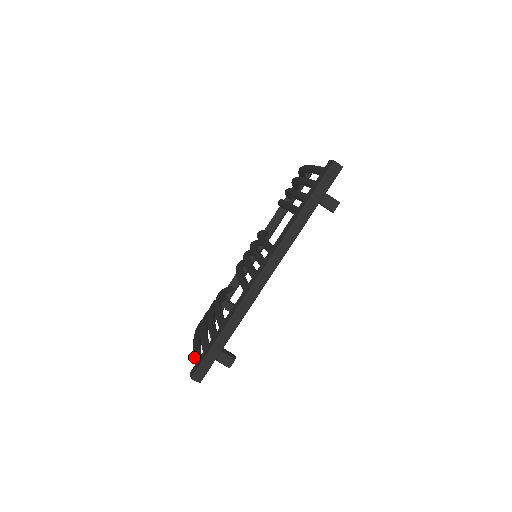
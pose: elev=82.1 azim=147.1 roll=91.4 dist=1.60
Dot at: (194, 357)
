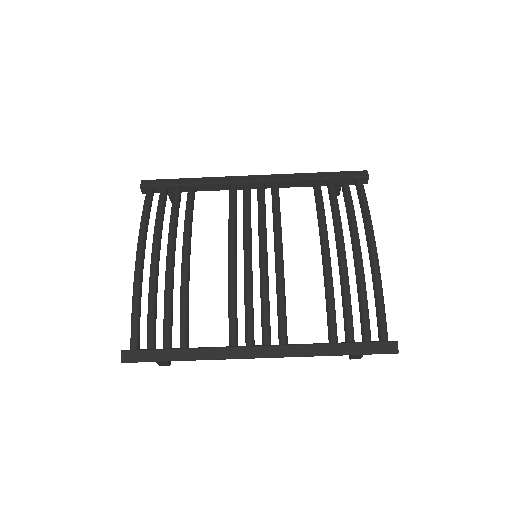
Dot at: (133, 332)
